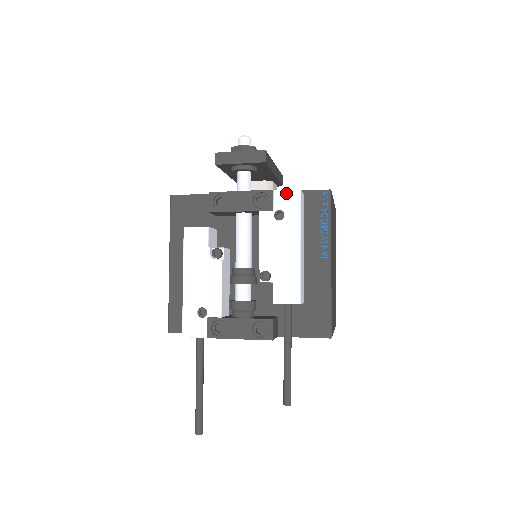
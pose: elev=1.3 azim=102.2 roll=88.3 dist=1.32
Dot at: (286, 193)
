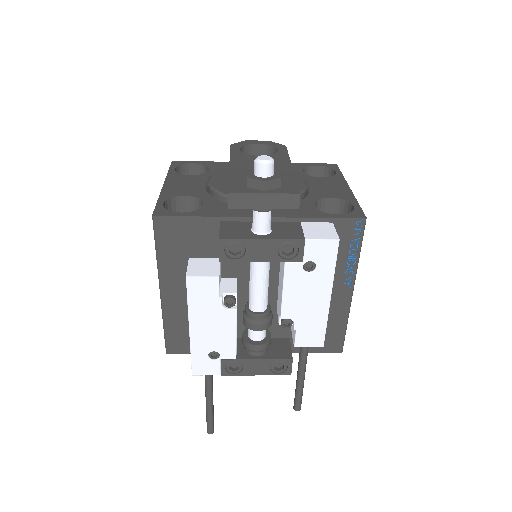
Dot at: (321, 244)
